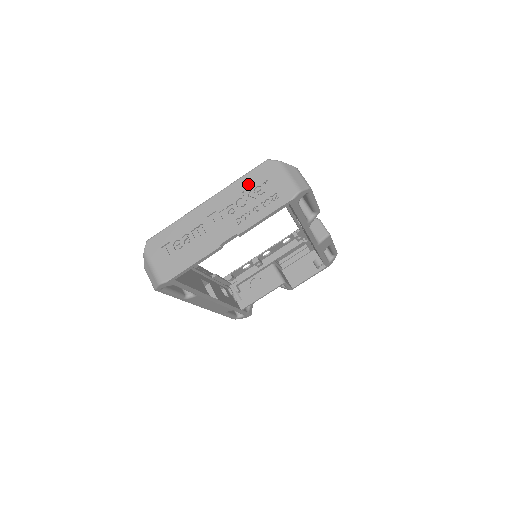
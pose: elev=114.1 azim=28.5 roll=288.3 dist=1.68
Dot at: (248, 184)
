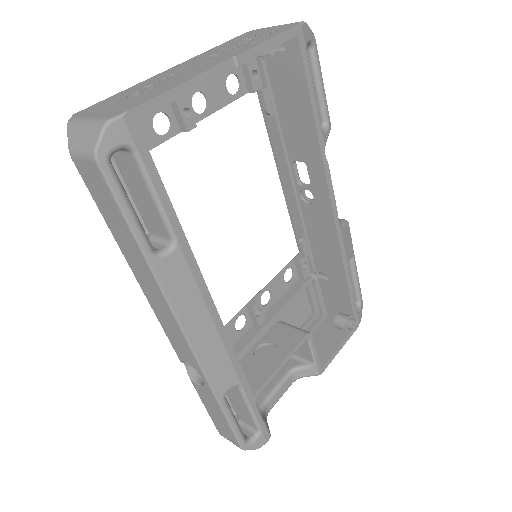
Dot at: (229, 43)
